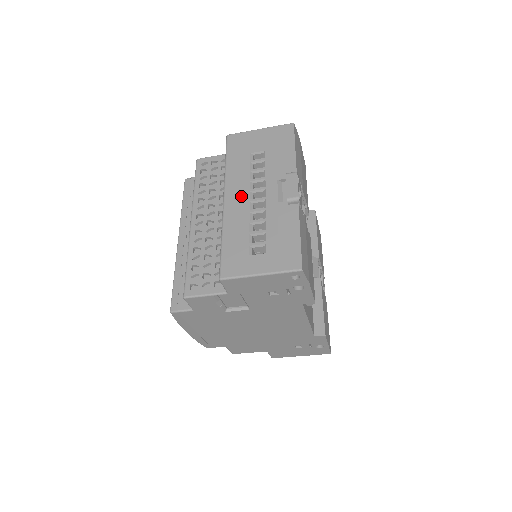
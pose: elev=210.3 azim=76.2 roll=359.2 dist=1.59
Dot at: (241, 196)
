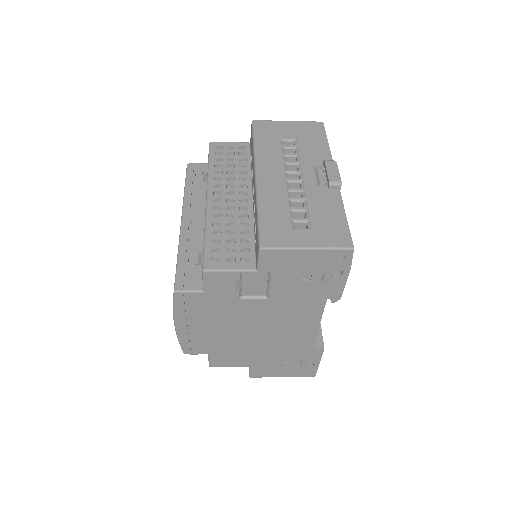
Dot at: (276, 174)
